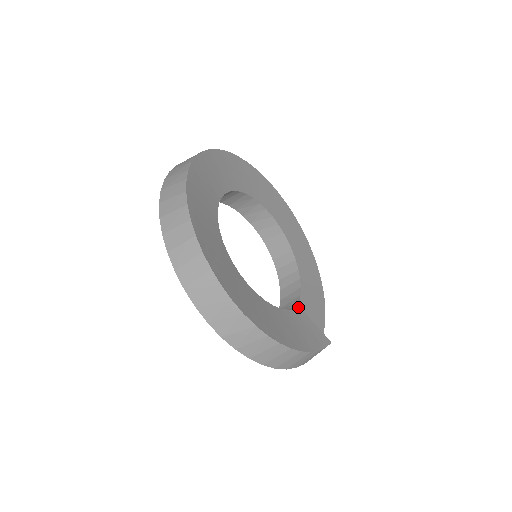
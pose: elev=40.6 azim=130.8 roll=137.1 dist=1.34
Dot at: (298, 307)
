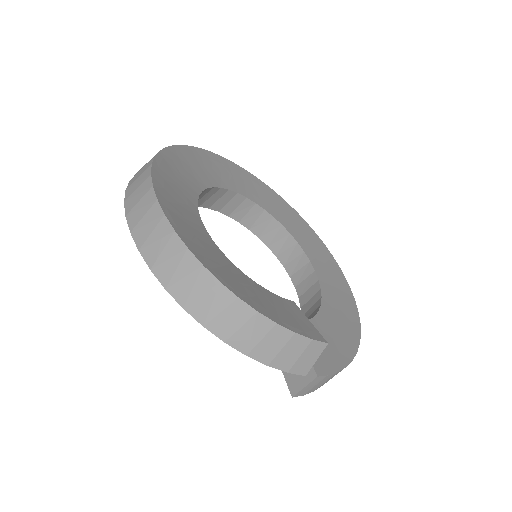
Dot at: occluded
